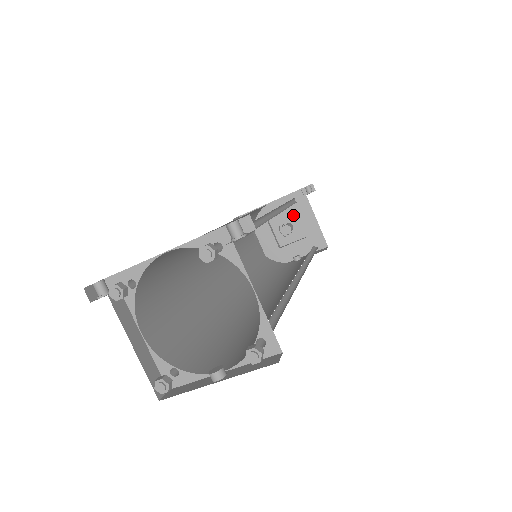
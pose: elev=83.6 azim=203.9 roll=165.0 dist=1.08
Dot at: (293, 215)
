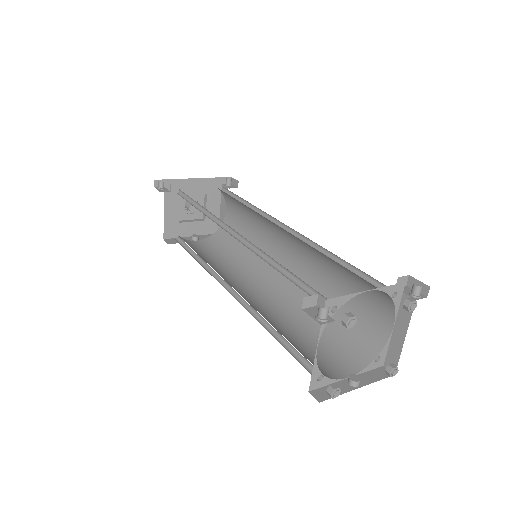
Dot at: (201, 196)
